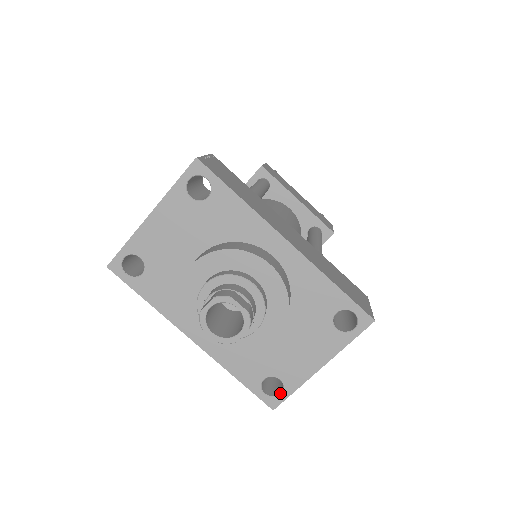
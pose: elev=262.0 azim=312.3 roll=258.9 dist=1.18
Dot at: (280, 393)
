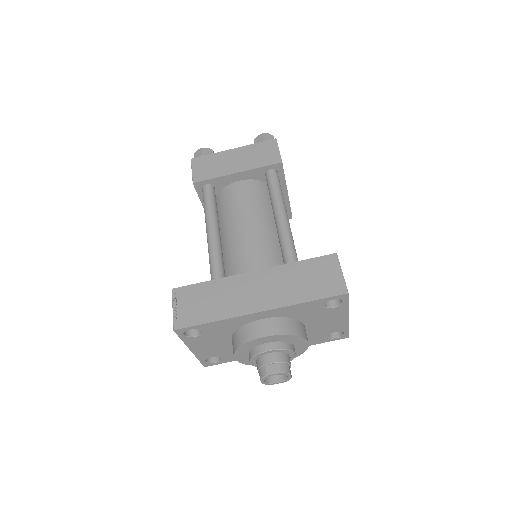
Dot at: (343, 333)
